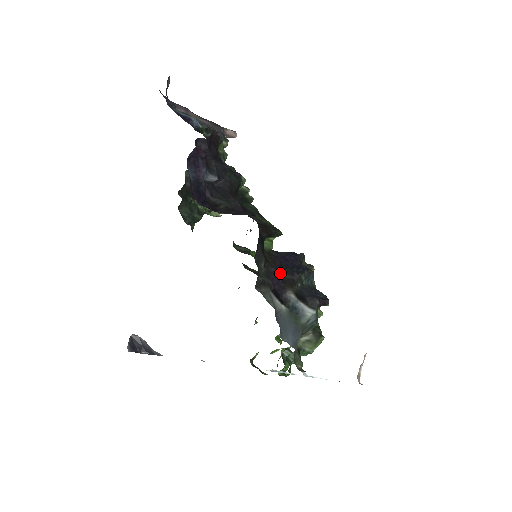
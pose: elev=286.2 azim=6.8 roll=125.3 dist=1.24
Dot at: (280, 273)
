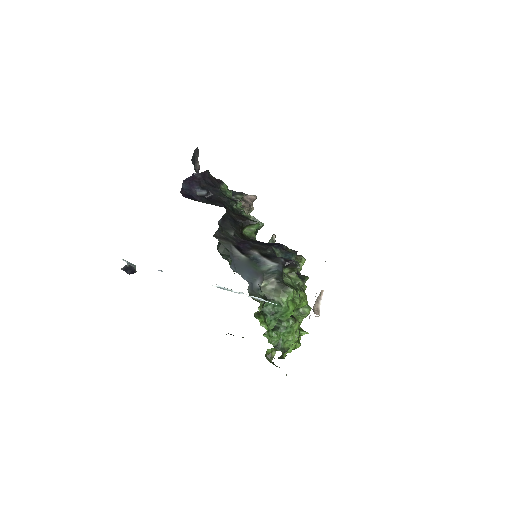
Dot at: (250, 242)
